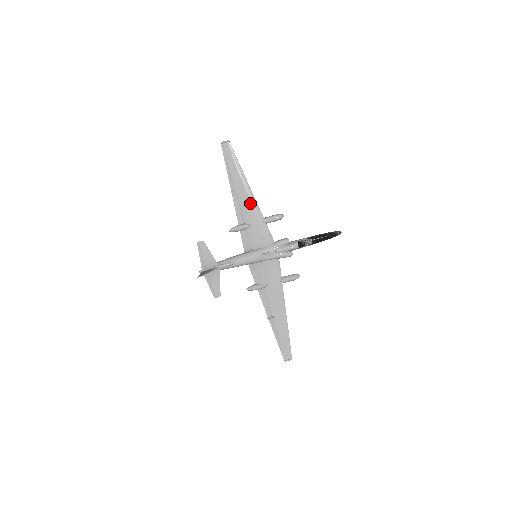
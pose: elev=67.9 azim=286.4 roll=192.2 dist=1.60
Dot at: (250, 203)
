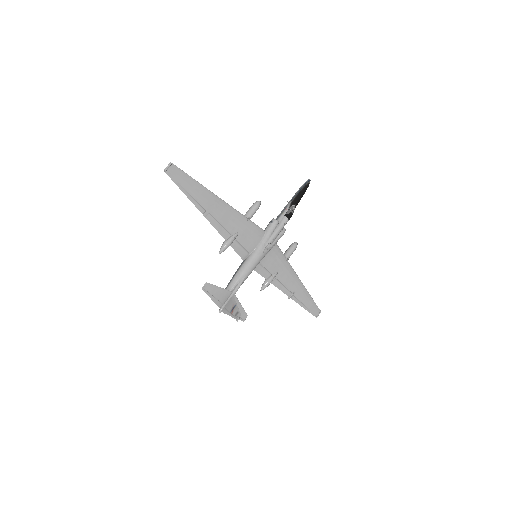
Dot at: (227, 212)
